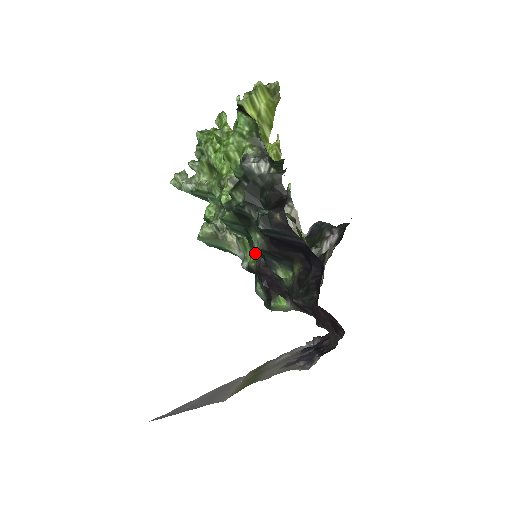
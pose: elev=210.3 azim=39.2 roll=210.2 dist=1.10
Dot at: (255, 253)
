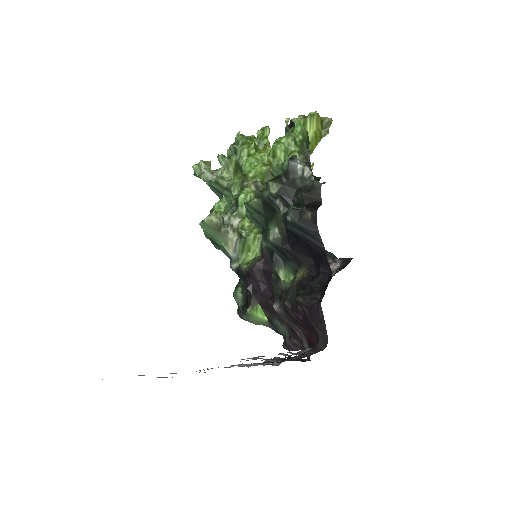
Dot at: (264, 247)
